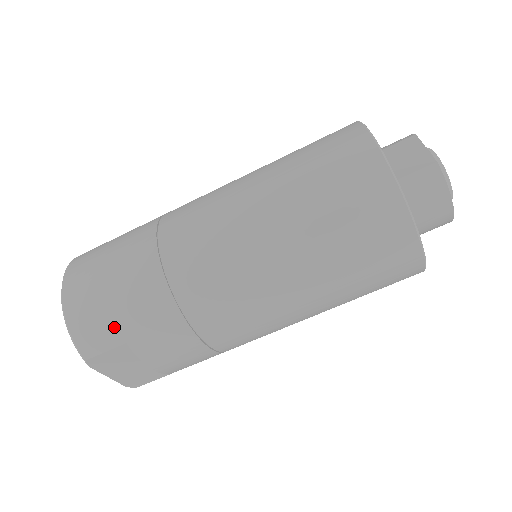
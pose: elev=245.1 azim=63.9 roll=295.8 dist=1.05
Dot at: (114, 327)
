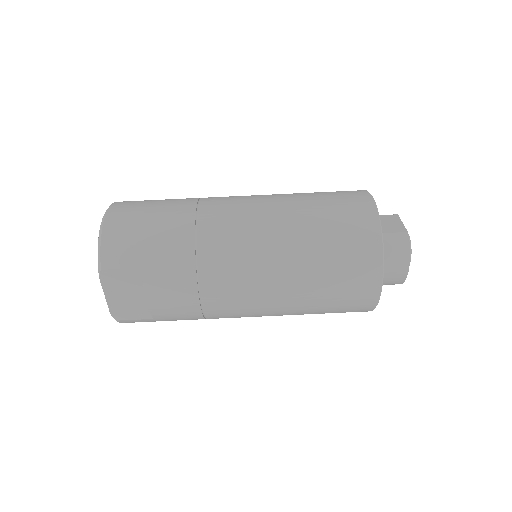
Dot at: (138, 252)
